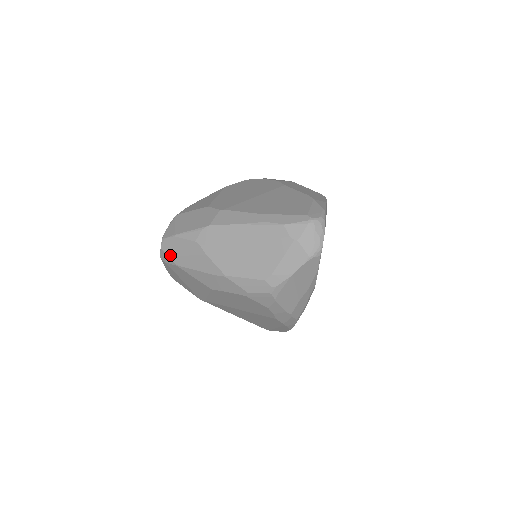
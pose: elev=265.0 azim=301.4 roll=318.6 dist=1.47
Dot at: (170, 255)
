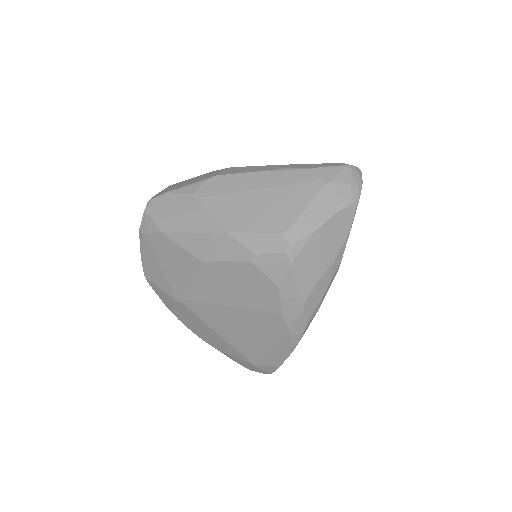
Dot at: (155, 219)
